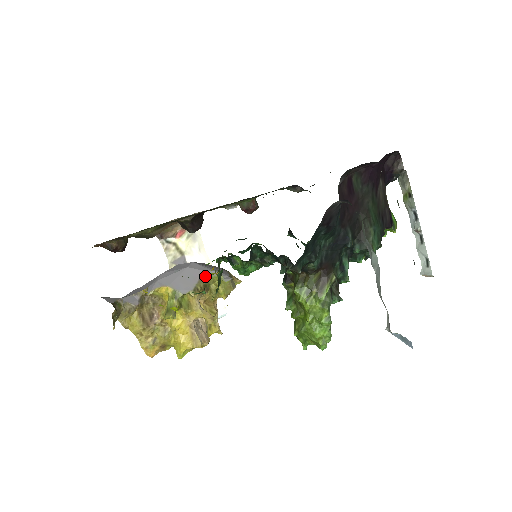
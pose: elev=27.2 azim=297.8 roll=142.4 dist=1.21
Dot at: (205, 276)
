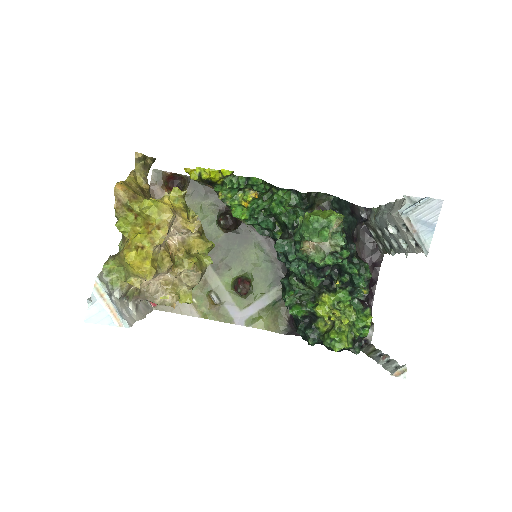
Dot at: occluded
